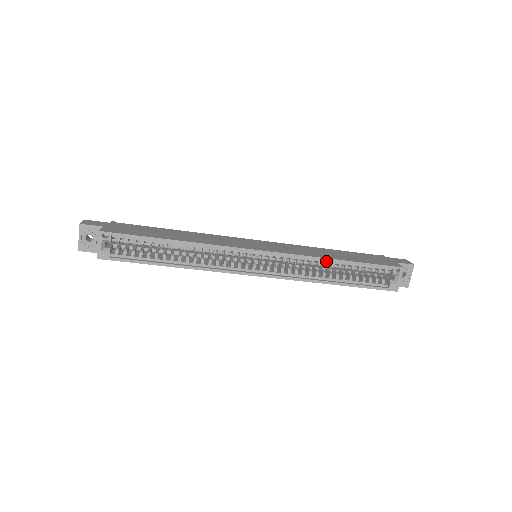
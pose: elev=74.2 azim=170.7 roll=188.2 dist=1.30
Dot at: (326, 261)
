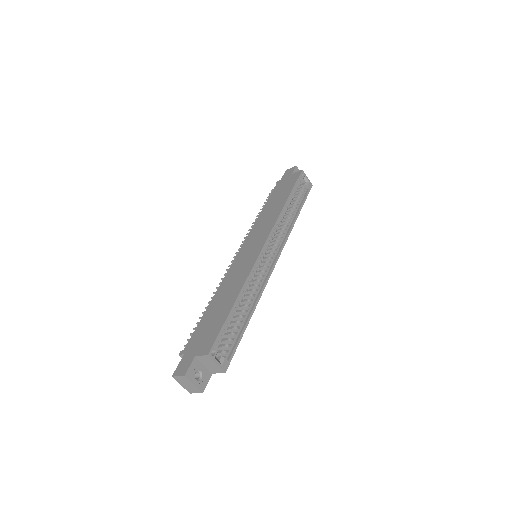
Dot at: (283, 210)
